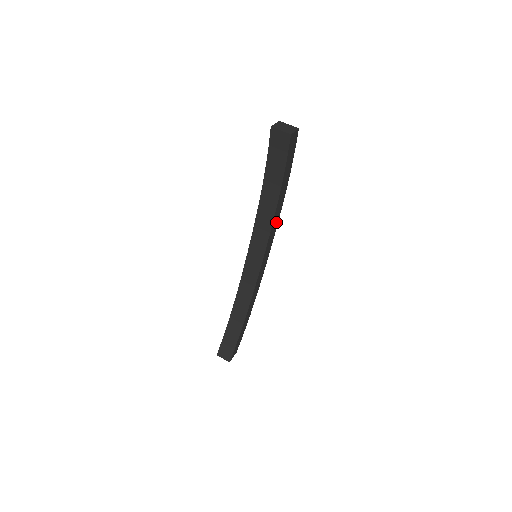
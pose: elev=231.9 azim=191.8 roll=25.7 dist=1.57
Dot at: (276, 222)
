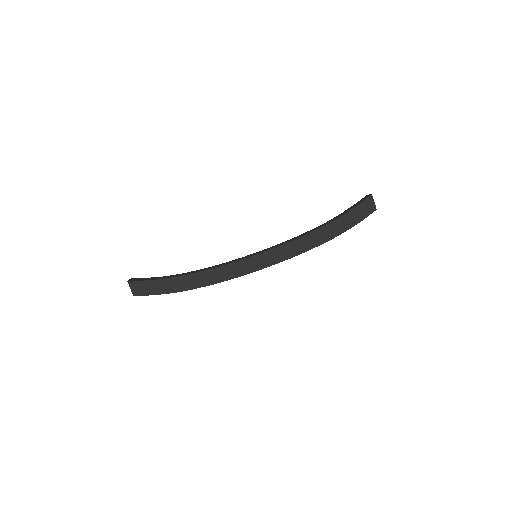
Dot at: (295, 251)
